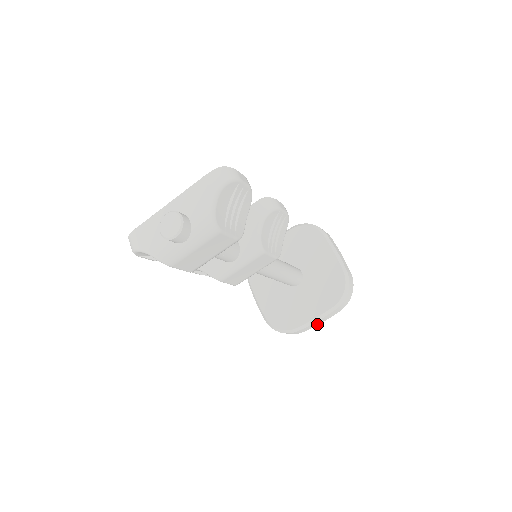
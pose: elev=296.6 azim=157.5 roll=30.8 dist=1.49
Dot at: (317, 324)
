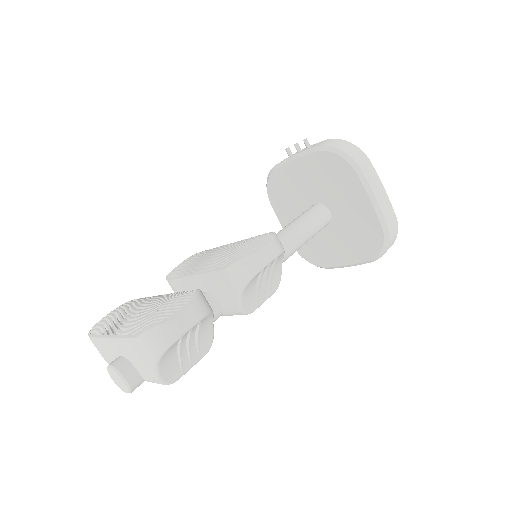
Dot at: occluded
